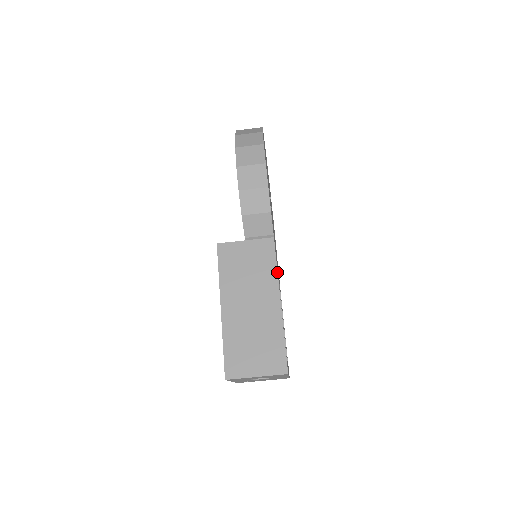
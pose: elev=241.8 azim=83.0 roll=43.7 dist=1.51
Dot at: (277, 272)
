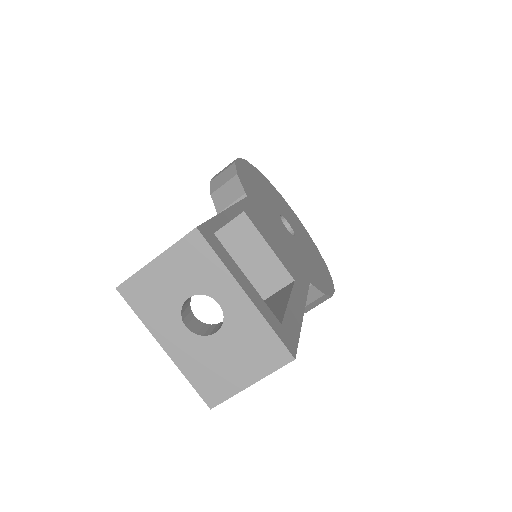
Dot at: (237, 203)
